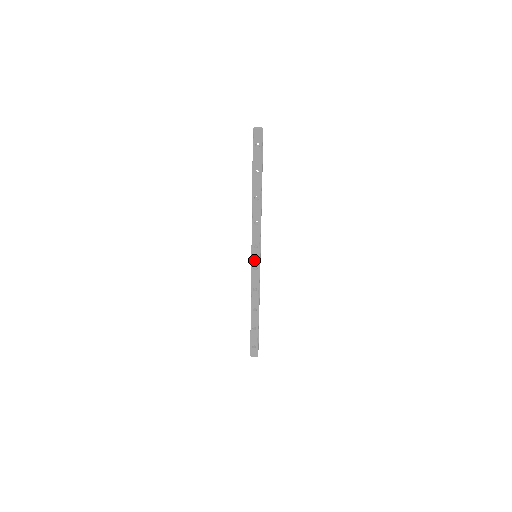
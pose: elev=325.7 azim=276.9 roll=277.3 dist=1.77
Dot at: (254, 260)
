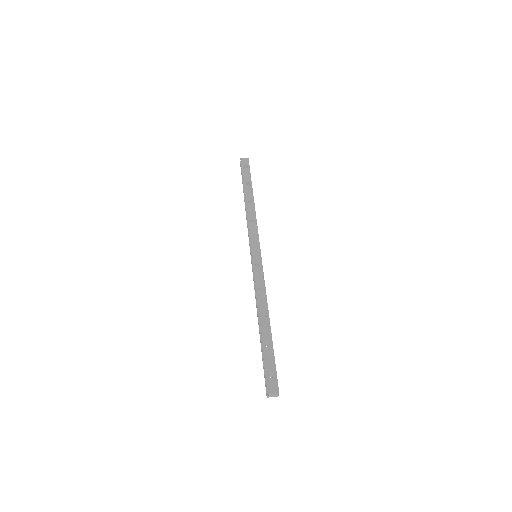
Dot at: (255, 256)
